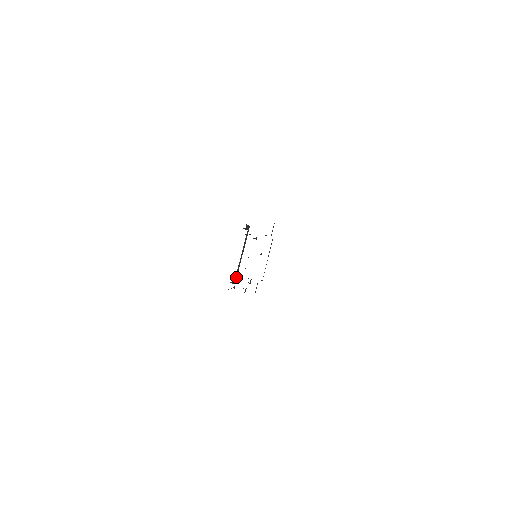
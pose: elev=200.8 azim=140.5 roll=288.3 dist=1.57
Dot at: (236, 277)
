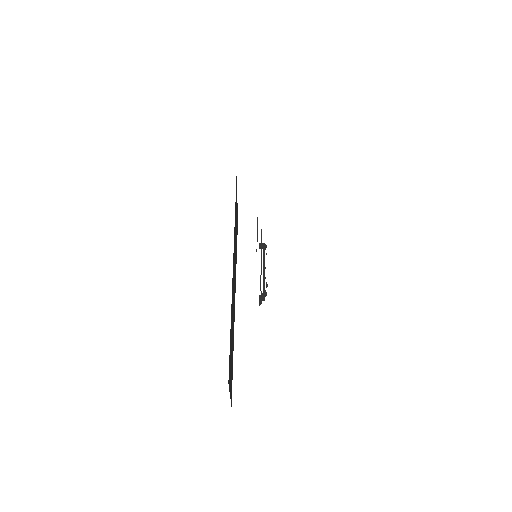
Dot at: (264, 293)
